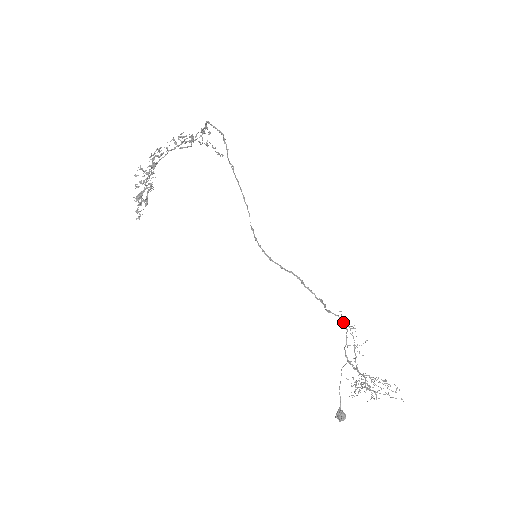
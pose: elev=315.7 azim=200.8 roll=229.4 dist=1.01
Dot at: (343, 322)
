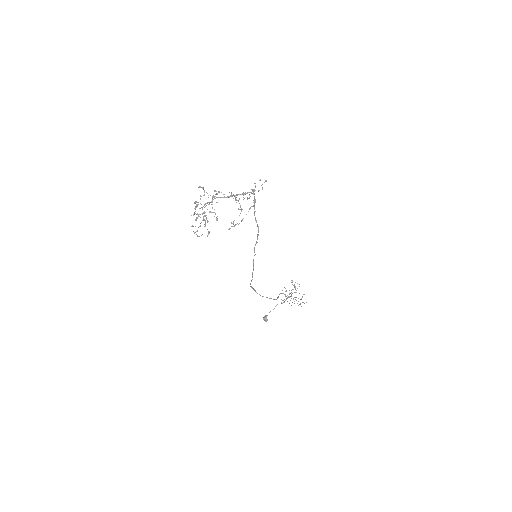
Dot at: occluded
